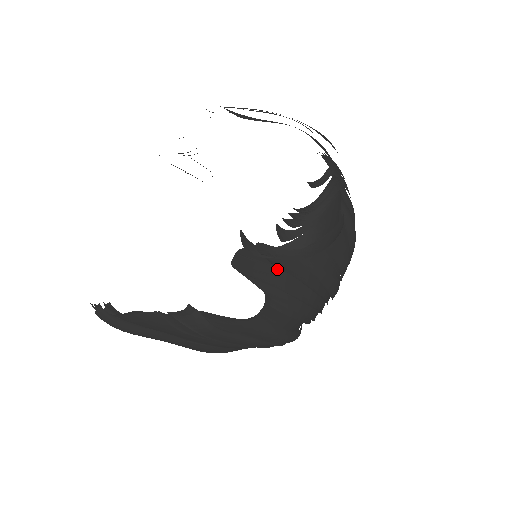
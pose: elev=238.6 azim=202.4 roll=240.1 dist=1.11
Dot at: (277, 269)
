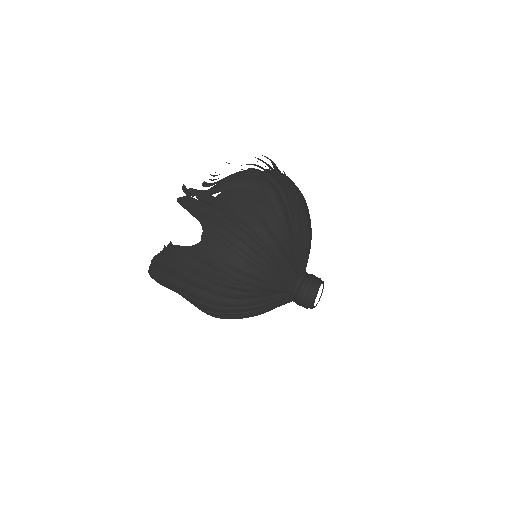
Dot at: (204, 205)
